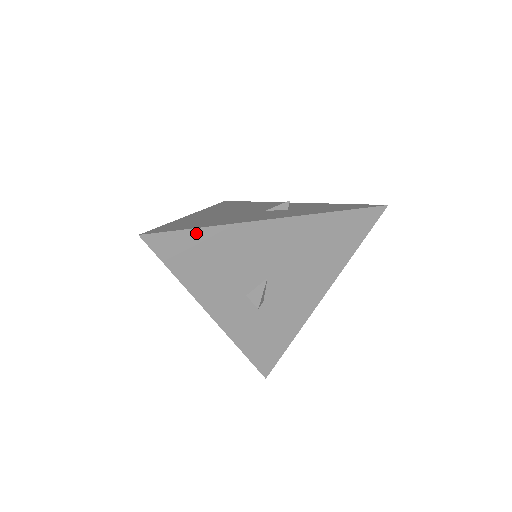
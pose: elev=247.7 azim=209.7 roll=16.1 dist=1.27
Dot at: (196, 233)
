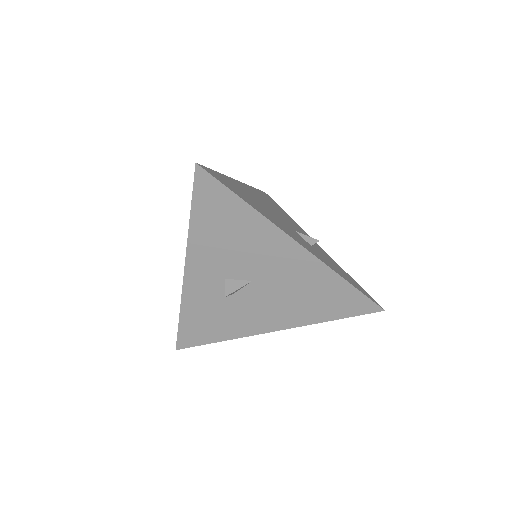
Dot at: (237, 201)
